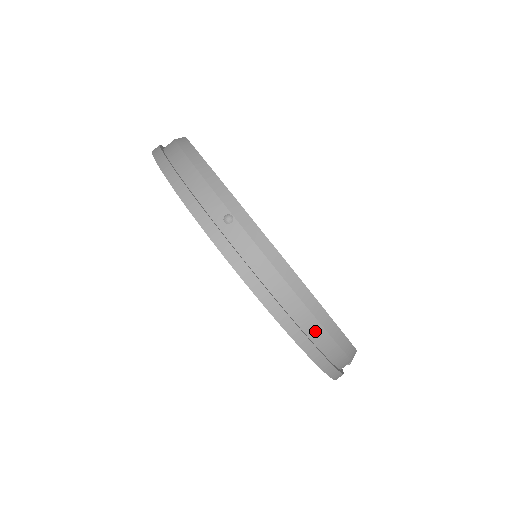
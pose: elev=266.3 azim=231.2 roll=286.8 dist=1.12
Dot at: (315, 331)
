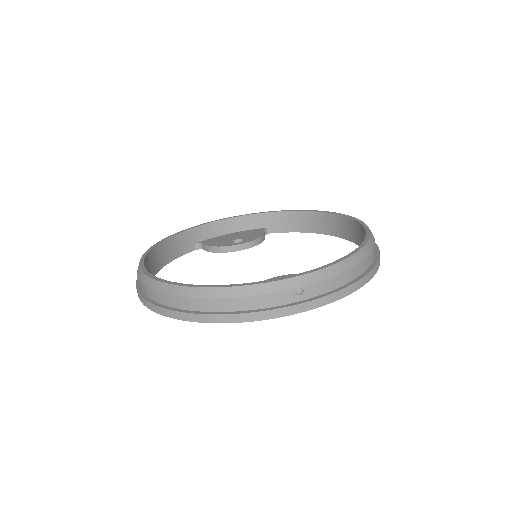
Dot at: (189, 304)
